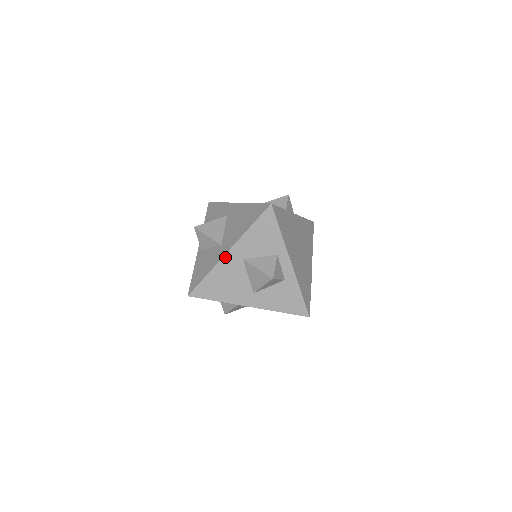
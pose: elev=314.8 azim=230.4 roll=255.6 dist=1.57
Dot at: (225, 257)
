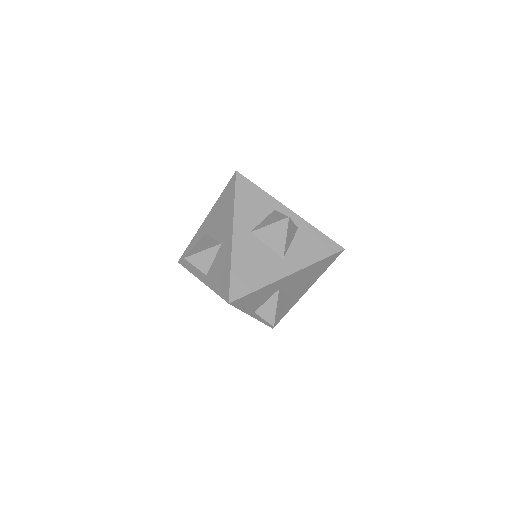
Dot at: (234, 240)
